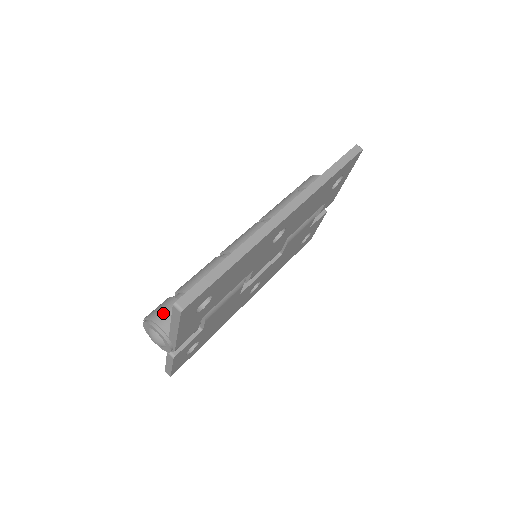
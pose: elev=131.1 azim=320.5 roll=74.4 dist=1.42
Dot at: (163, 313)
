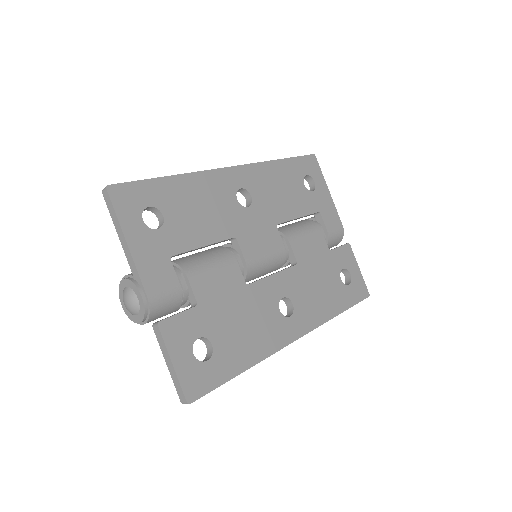
Dot at: occluded
